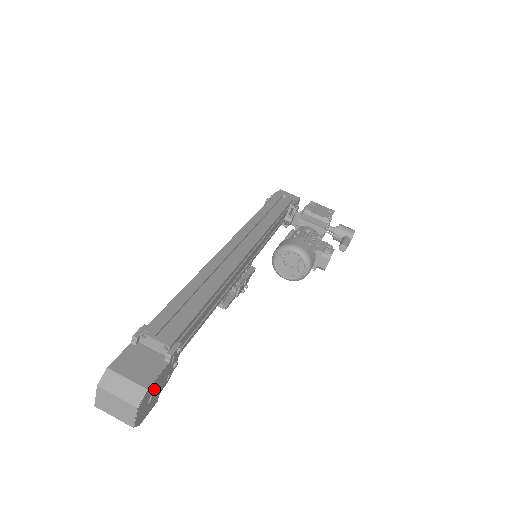
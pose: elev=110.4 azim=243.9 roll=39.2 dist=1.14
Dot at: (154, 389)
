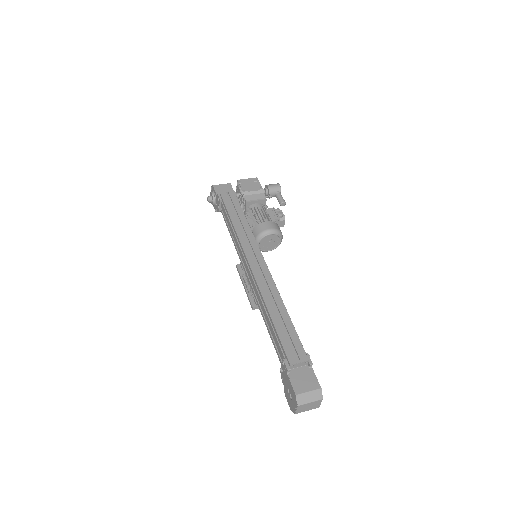
Dot at: occluded
